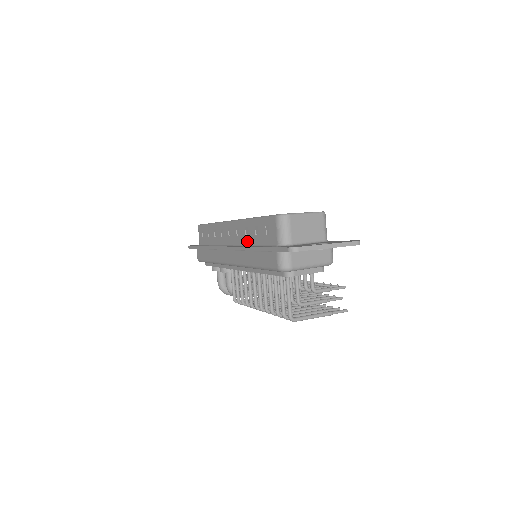
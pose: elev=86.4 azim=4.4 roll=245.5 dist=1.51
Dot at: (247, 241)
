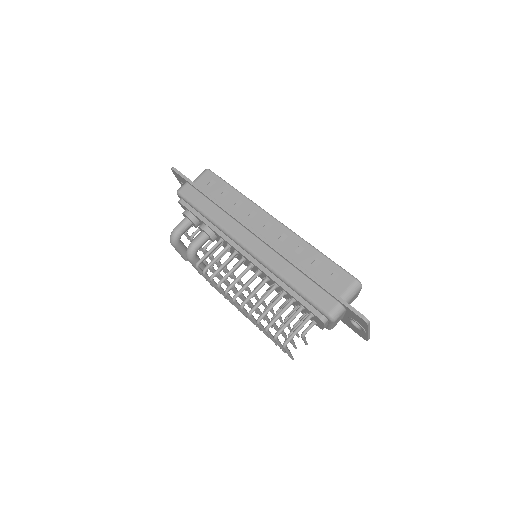
Dot at: (293, 256)
